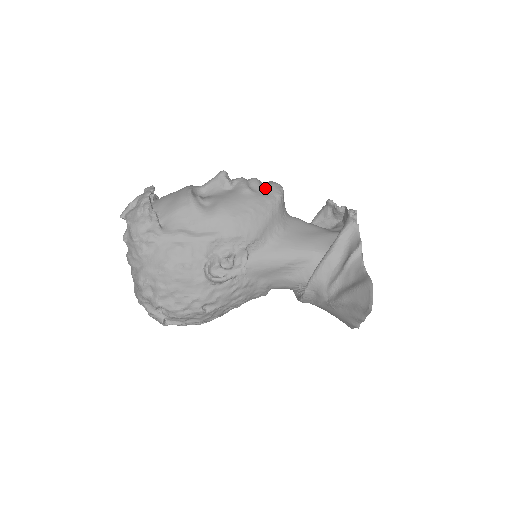
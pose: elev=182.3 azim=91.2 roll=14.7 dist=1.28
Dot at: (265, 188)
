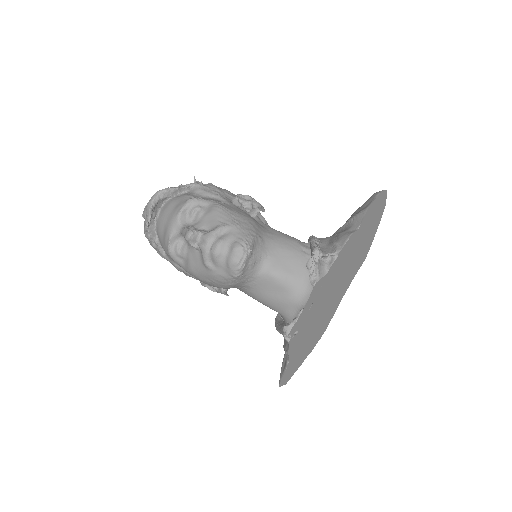
Dot at: (223, 265)
